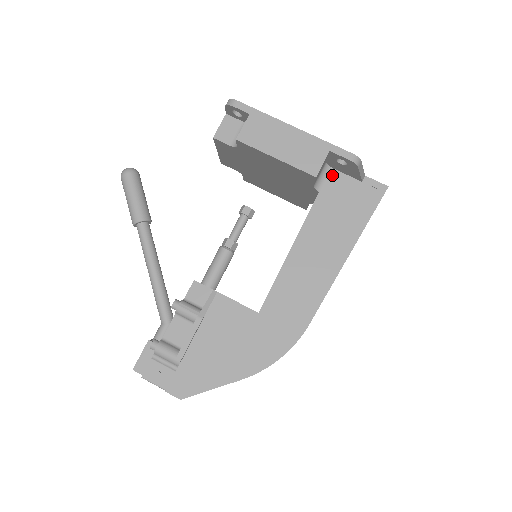
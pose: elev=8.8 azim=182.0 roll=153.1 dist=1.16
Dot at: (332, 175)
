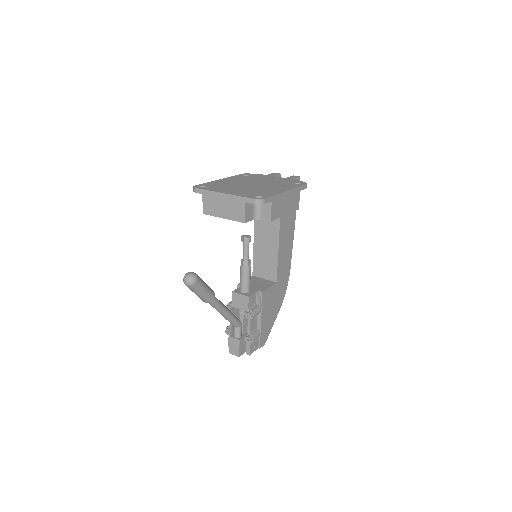
Dot at: occluded
